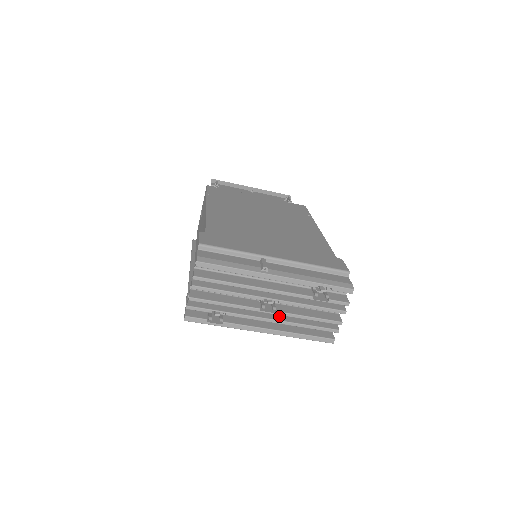
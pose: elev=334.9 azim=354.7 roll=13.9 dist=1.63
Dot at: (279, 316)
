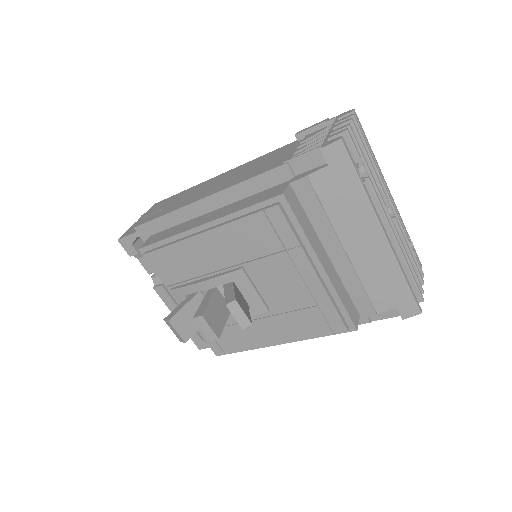
Dot at: occluded
